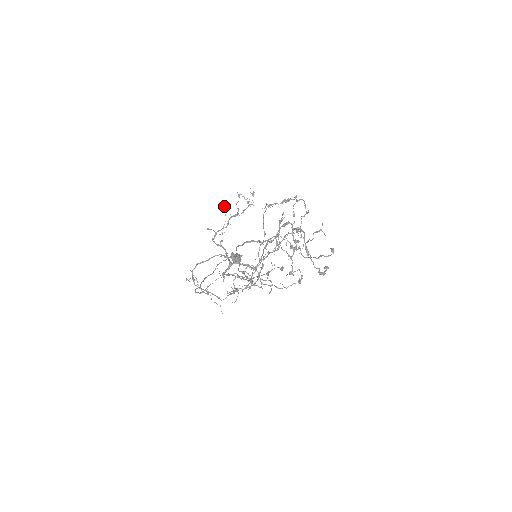
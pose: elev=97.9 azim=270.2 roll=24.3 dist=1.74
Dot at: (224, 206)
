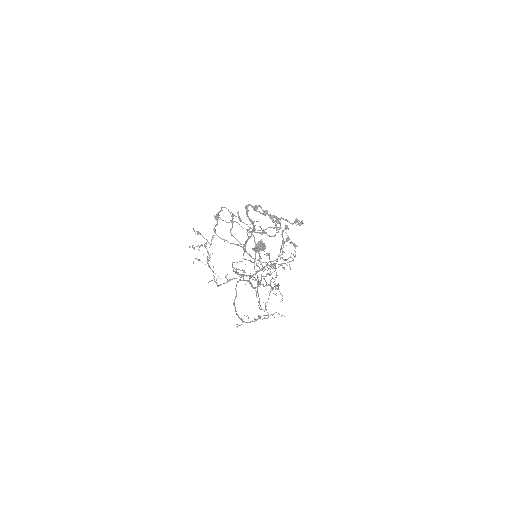
Dot at: occluded
